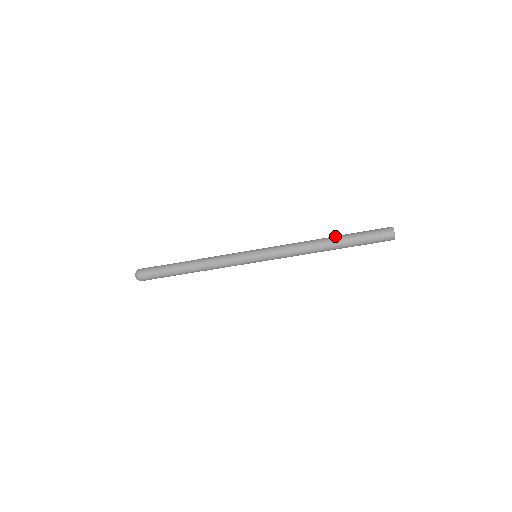
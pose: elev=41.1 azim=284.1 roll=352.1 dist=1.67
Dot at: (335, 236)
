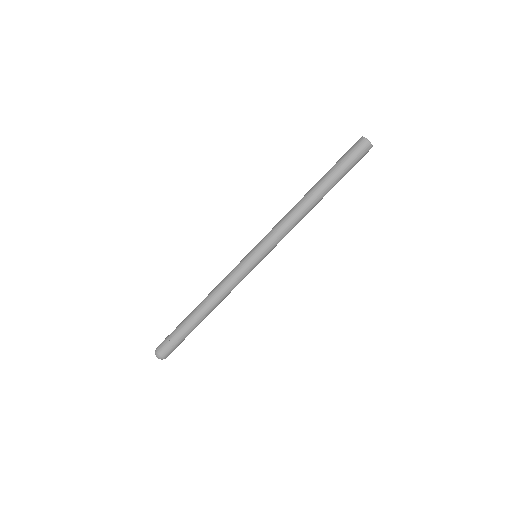
Dot at: (315, 184)
